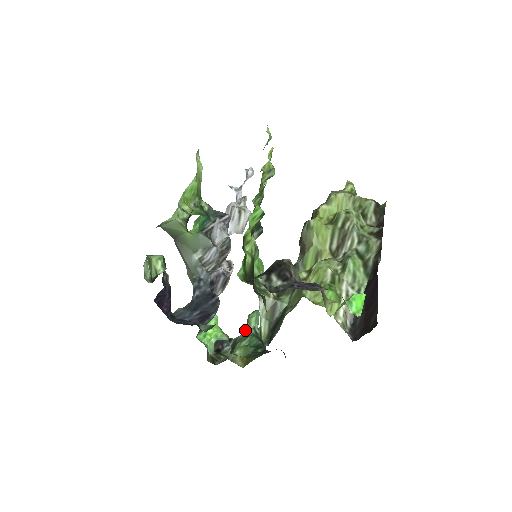
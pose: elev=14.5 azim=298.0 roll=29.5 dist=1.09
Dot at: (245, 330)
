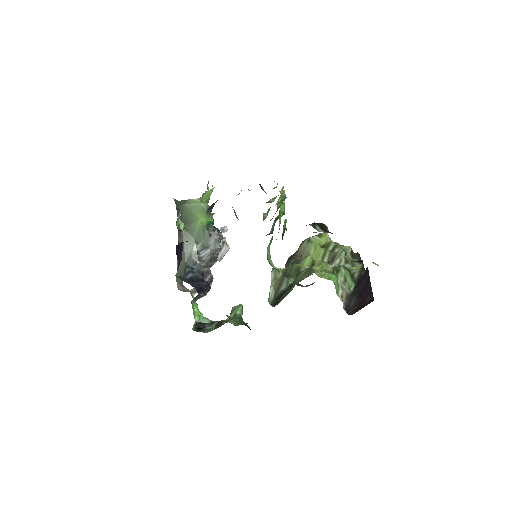
Dot at: (230, 316)
